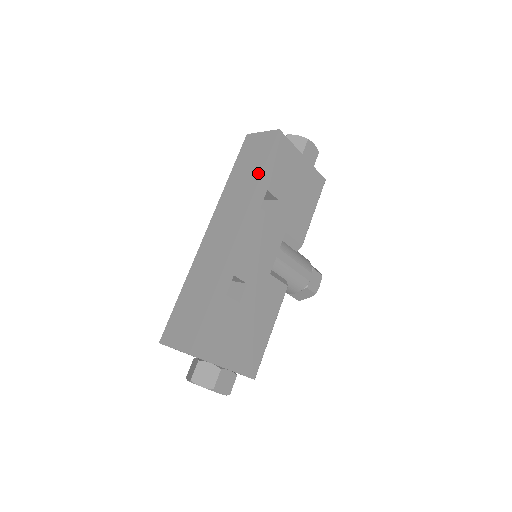
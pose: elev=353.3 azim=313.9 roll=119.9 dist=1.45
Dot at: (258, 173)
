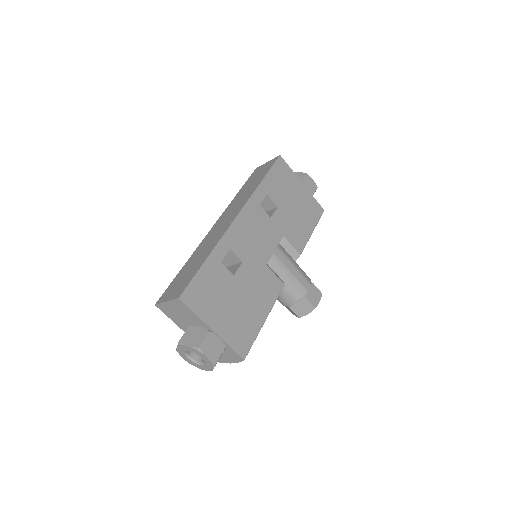
Dot at: (260, 181)
